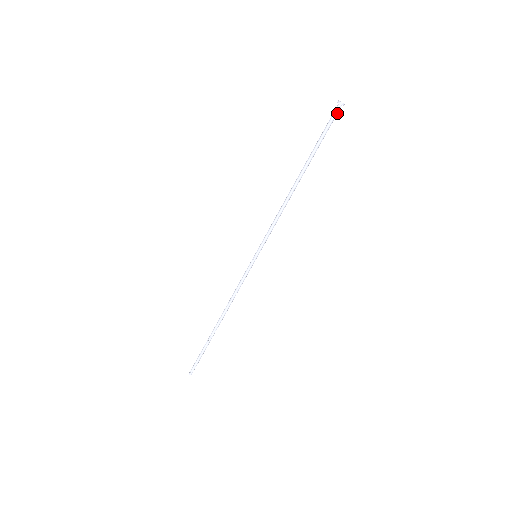
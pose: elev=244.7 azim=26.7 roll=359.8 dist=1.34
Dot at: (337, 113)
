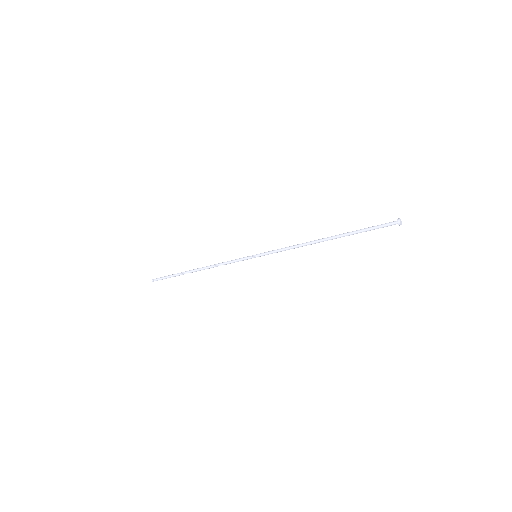
Dot at: (391, 225)
